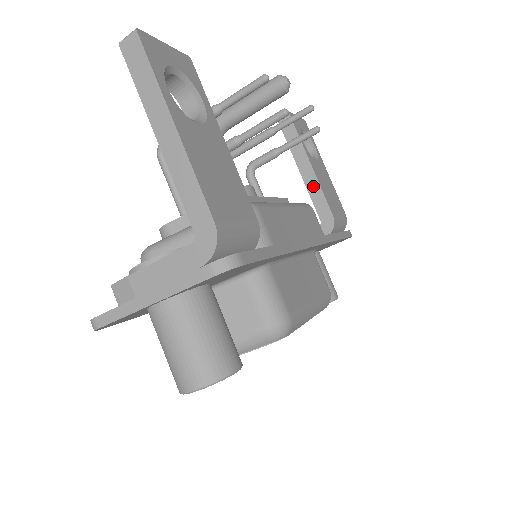
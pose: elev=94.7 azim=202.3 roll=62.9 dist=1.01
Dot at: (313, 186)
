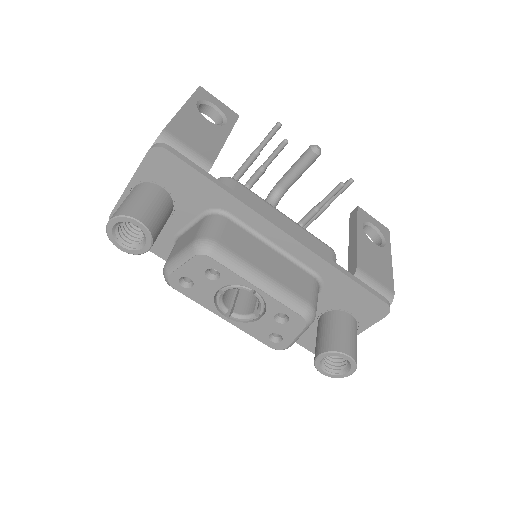
Dot at: (353, 249)
